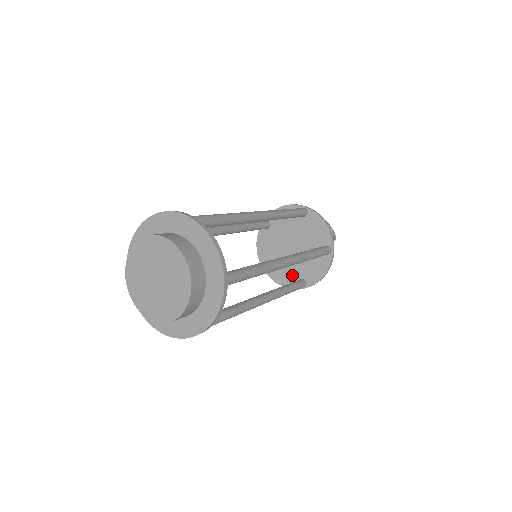
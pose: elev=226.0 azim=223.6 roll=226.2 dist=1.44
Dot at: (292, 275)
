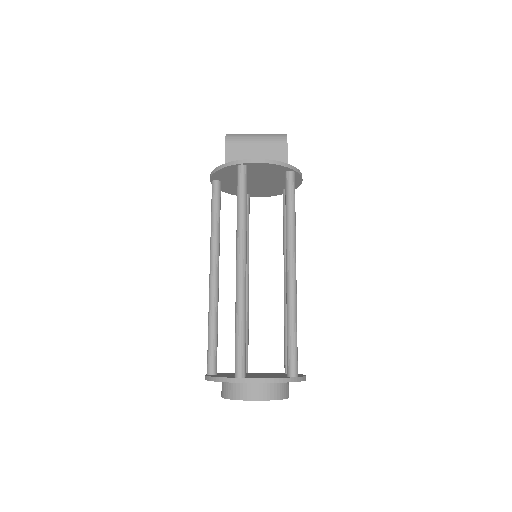
Dot at: occluded
